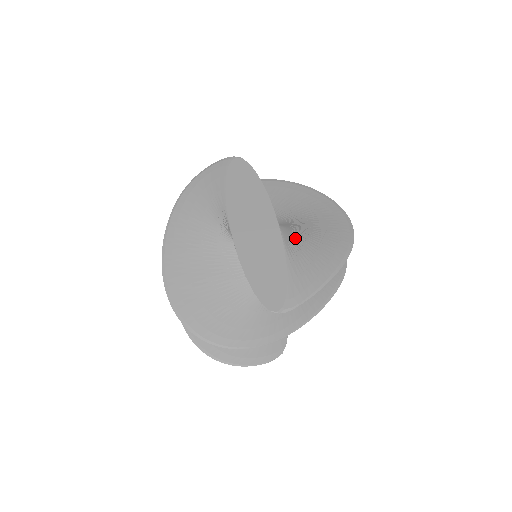
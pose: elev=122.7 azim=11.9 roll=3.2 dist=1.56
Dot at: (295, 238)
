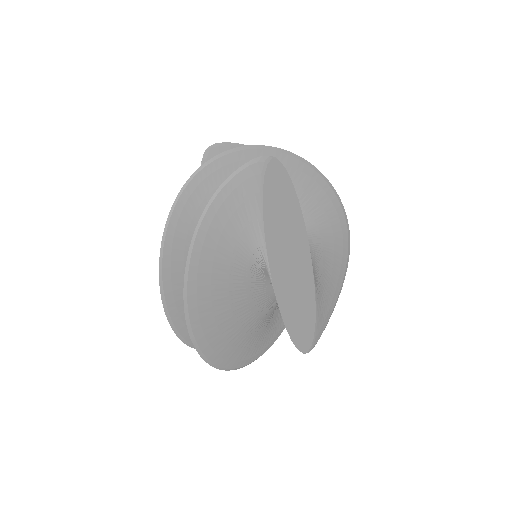
Dot at: (317, 264)
